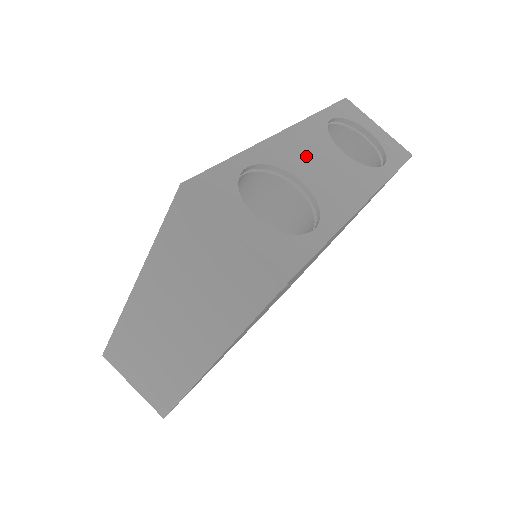
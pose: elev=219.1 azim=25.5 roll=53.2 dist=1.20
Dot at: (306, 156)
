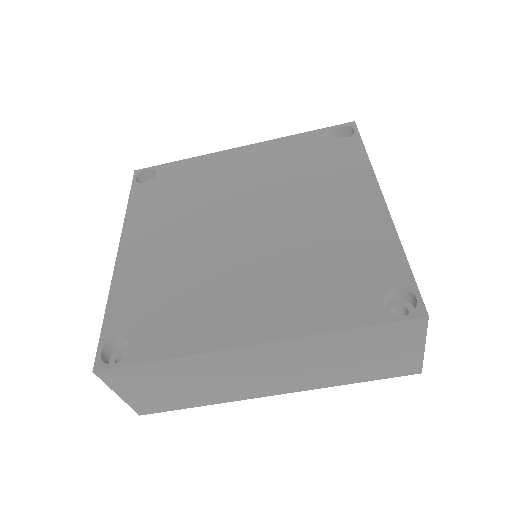
Dot at: occluded
